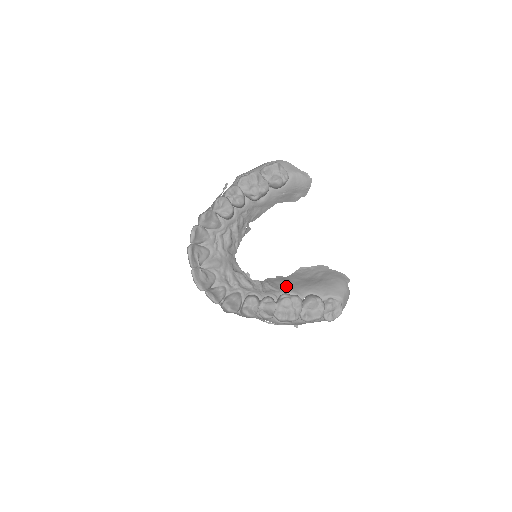
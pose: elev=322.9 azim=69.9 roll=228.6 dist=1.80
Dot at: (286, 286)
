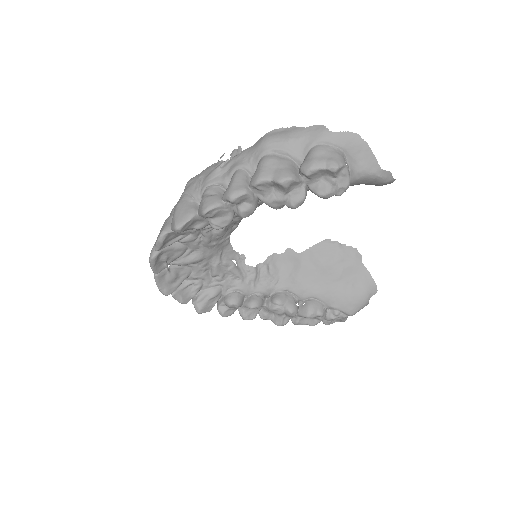
Dot at: (289, 278)
